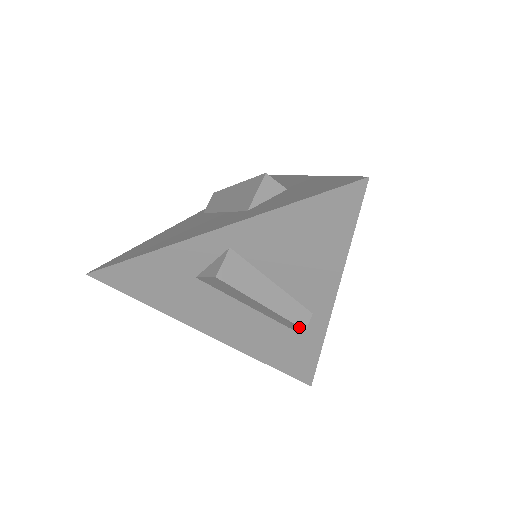
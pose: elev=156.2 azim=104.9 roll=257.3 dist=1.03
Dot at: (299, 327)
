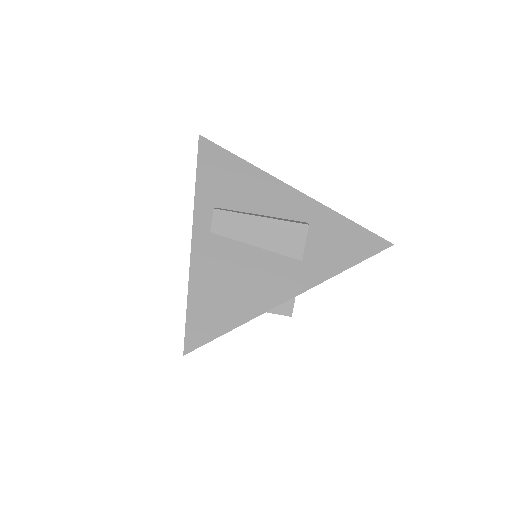
Dot at: occluded
